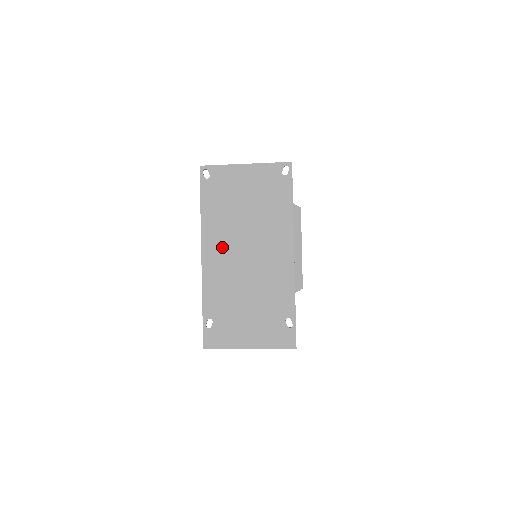
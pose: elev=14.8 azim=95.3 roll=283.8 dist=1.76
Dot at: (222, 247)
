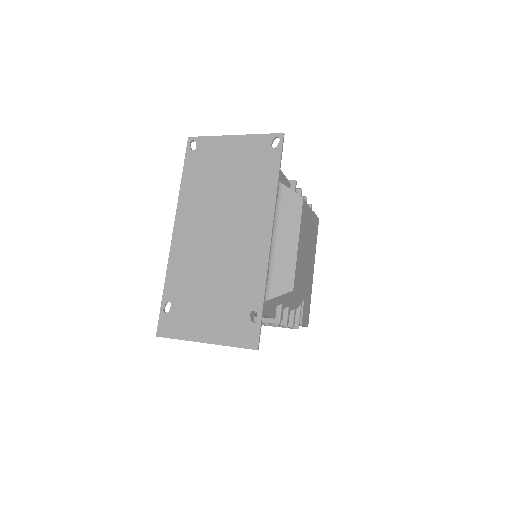
Dot at: (195, 223)
